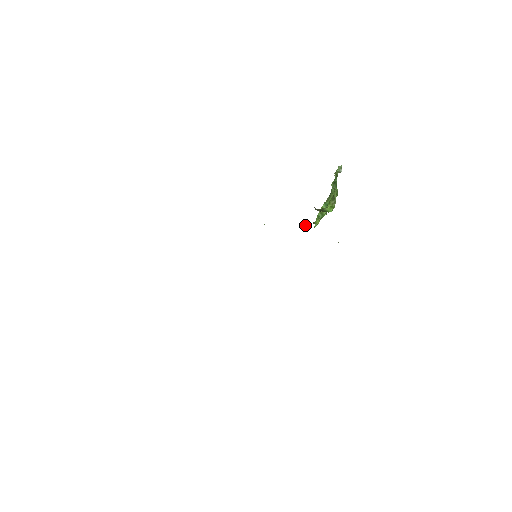
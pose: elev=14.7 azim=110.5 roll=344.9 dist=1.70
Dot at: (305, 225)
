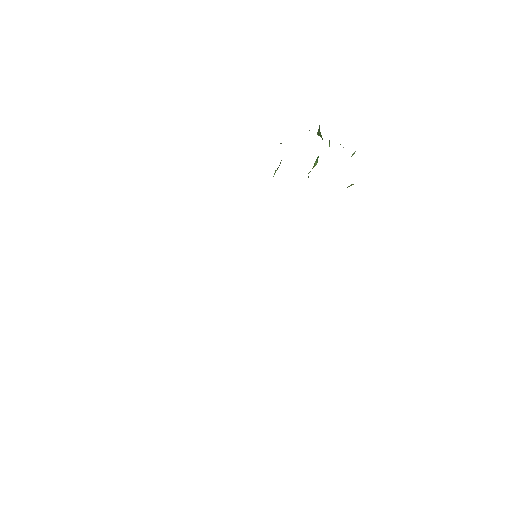
Dot at: occluded
